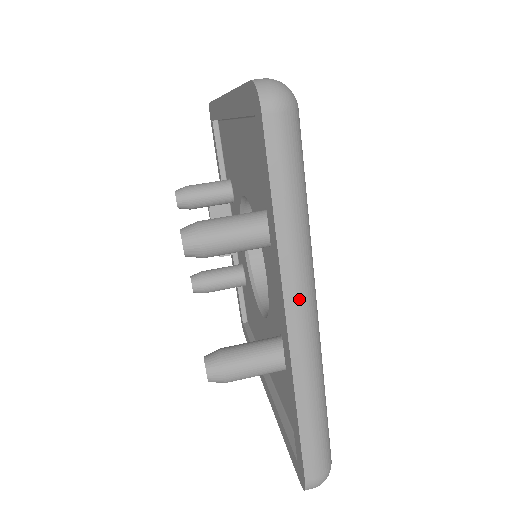
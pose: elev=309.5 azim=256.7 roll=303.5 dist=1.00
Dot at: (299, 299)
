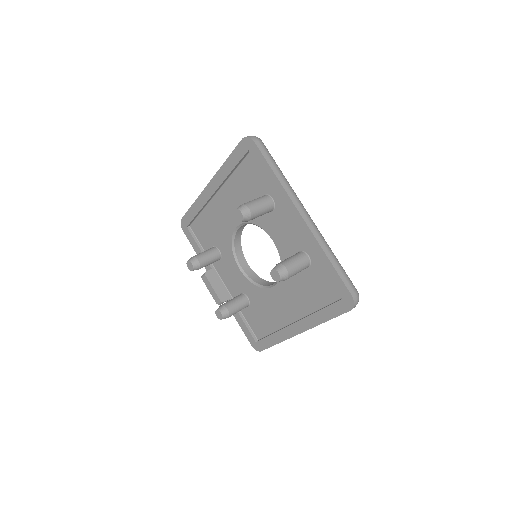
Dot at: (301, 206)
